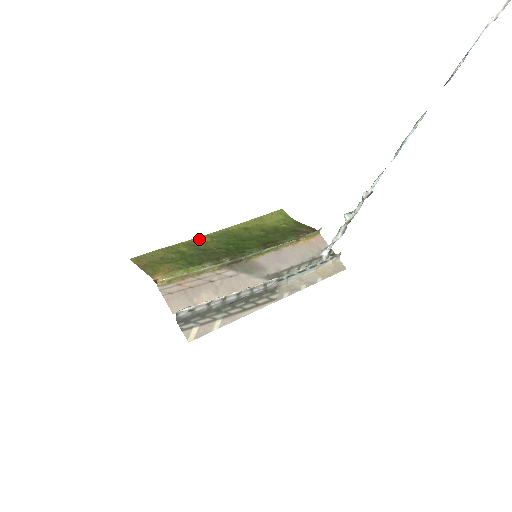
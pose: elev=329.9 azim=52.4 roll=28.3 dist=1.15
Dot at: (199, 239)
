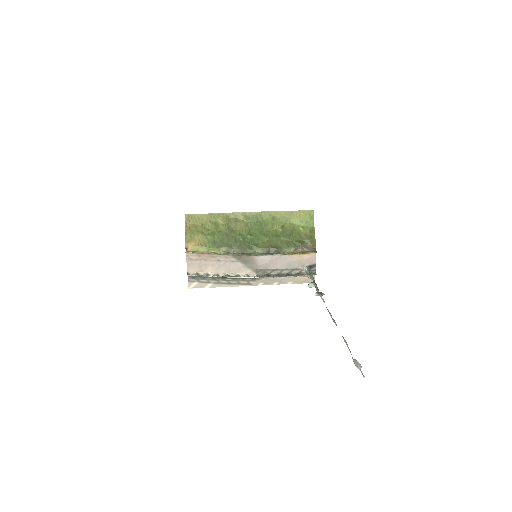
Dot at: (236, 215)
